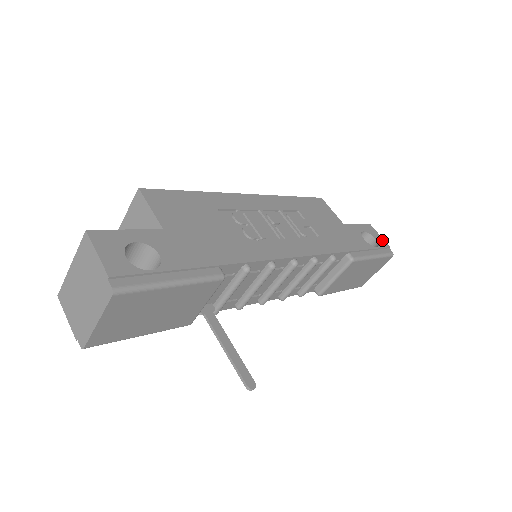
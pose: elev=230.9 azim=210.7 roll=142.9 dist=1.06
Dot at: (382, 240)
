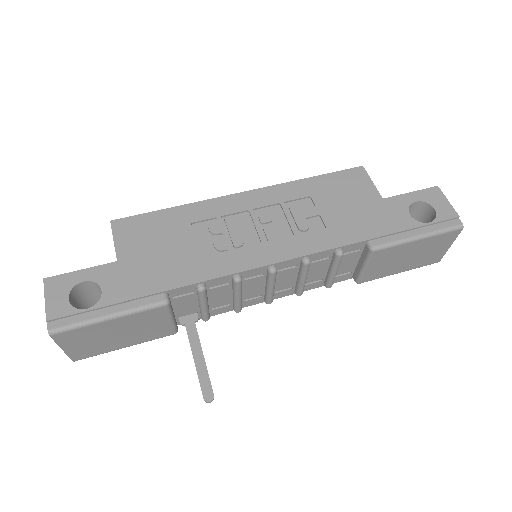
Dot at: (448, 208)
